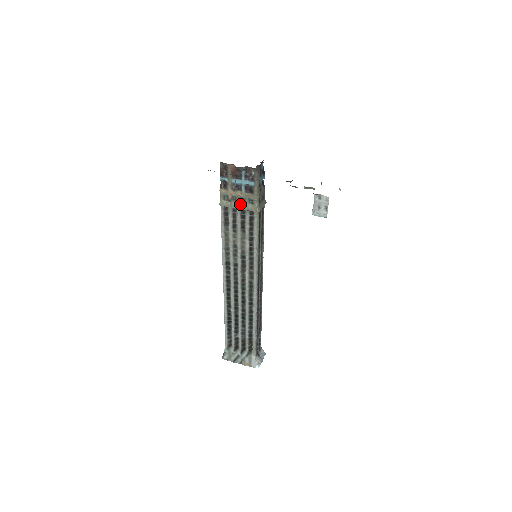
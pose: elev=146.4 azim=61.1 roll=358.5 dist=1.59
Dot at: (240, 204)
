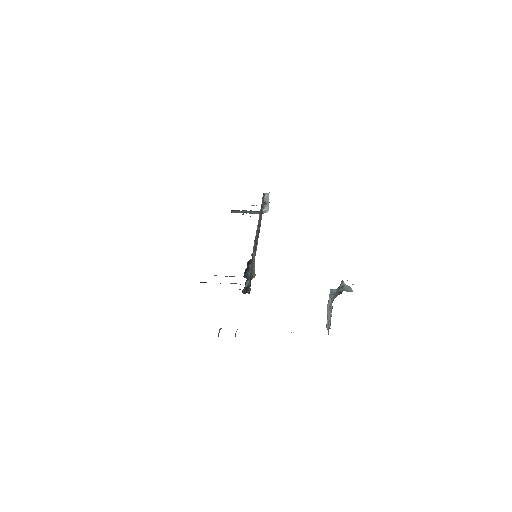
Dot at: occluded
